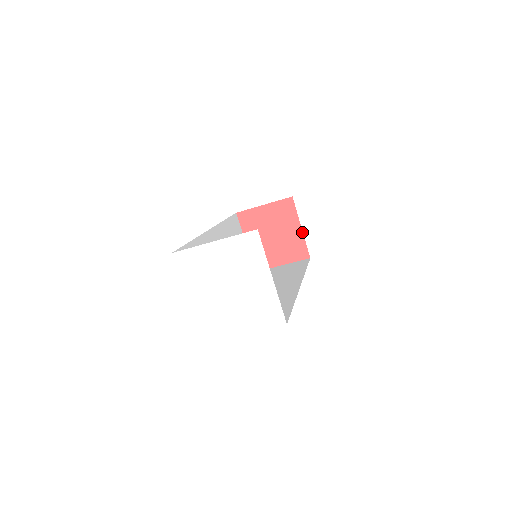
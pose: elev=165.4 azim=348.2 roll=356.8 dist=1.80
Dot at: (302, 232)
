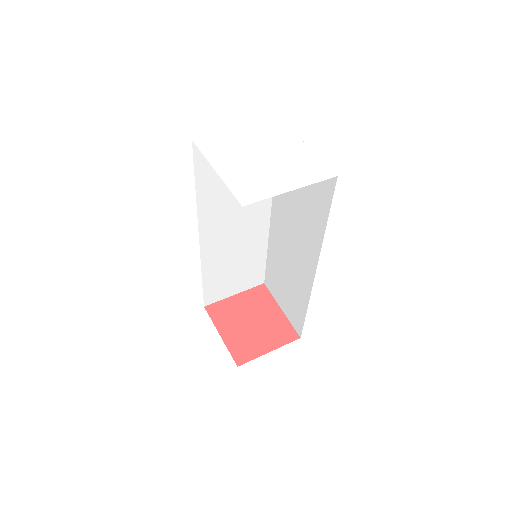
Dot at: (283, 313)
